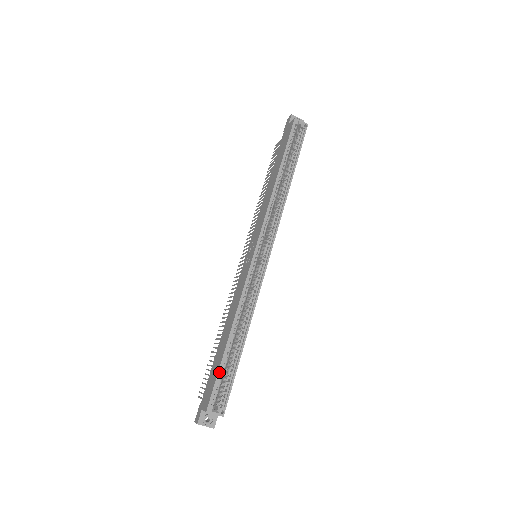
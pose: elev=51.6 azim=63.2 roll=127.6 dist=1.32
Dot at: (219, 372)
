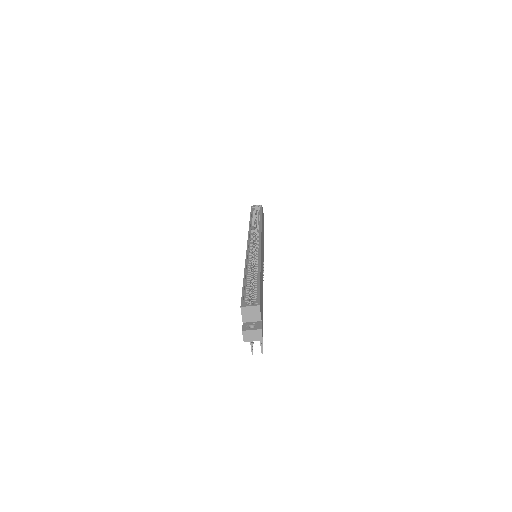
Dot at: (243, 288)
